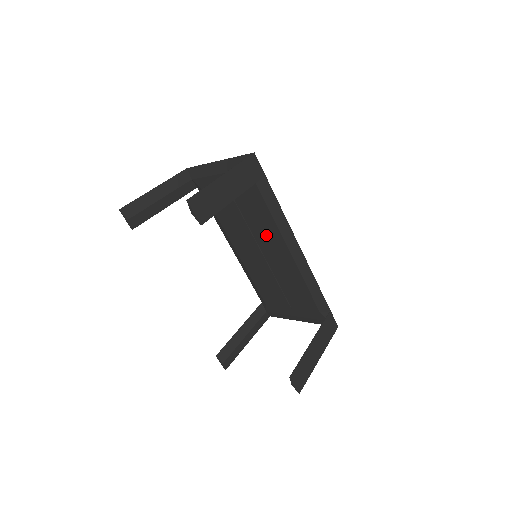
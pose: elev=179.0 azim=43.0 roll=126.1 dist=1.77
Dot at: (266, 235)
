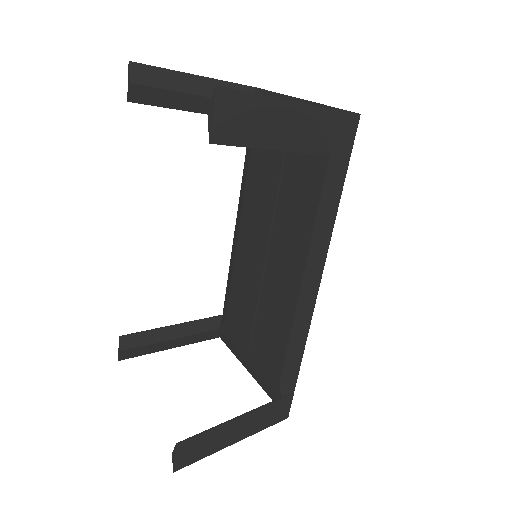
Dot at: (288, 239)
